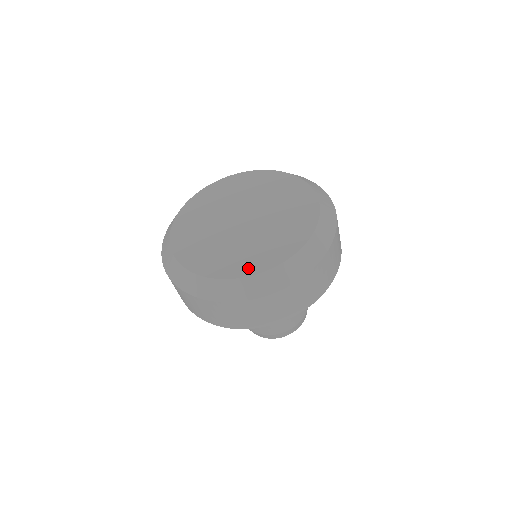
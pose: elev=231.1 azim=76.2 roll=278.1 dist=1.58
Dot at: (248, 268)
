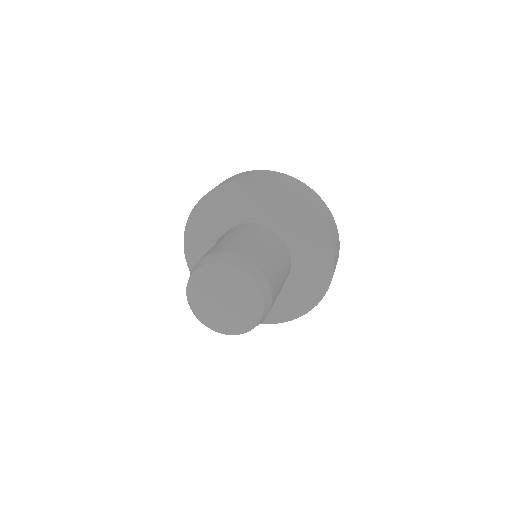
Dot at: occluded
